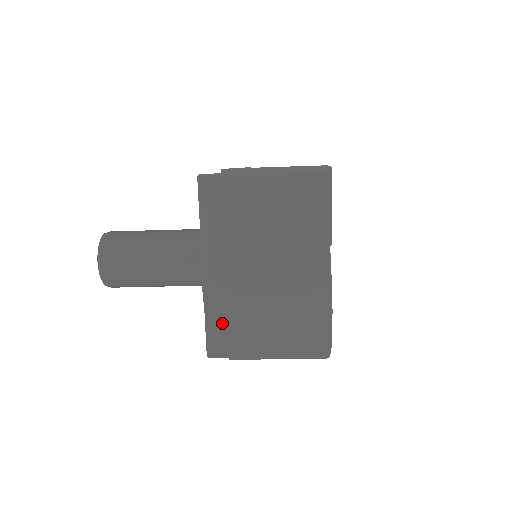
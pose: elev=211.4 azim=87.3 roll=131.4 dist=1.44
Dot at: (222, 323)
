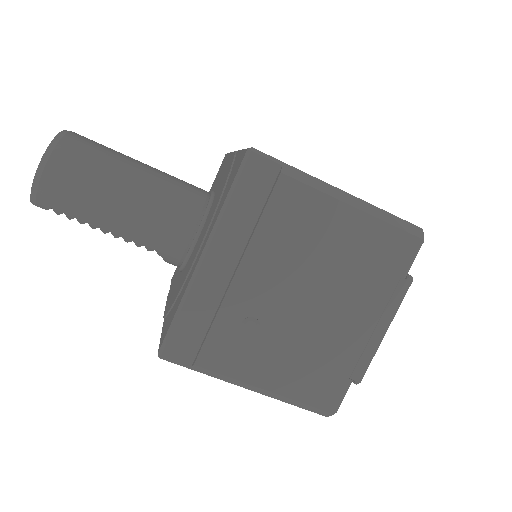
Dot at: occluded
